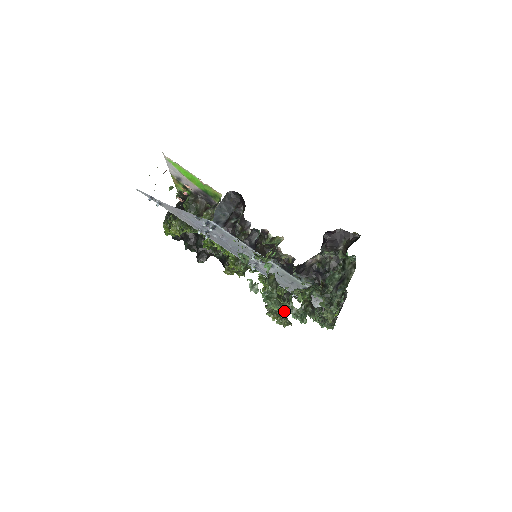
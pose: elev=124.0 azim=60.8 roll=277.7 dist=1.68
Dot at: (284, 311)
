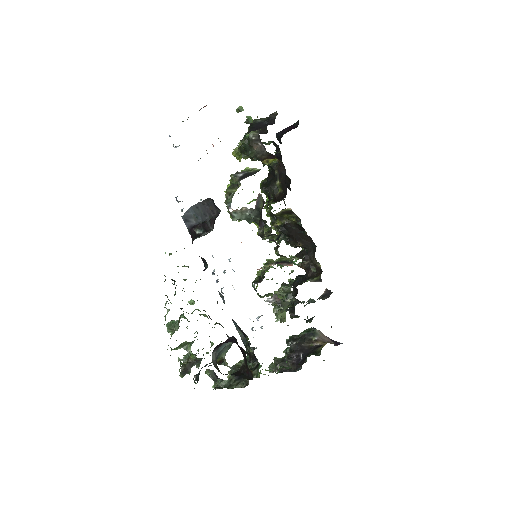
Dot at: occluded
